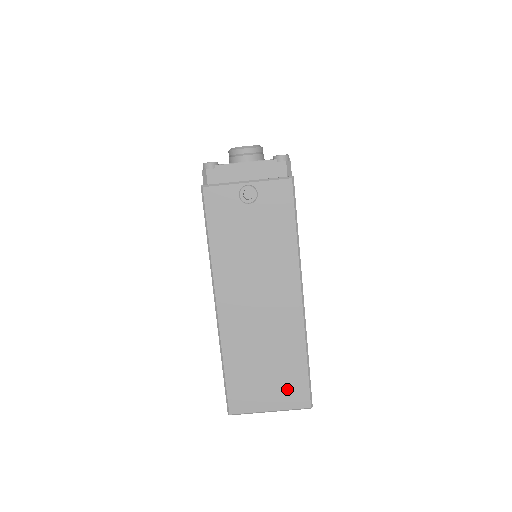
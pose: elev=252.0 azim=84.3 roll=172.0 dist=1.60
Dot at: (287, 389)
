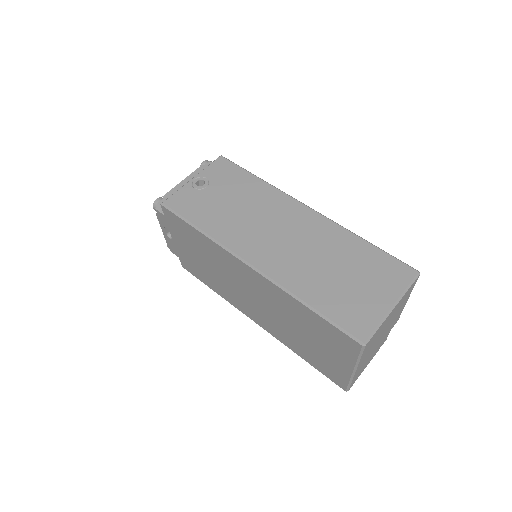
Dot at: (381, 275)
